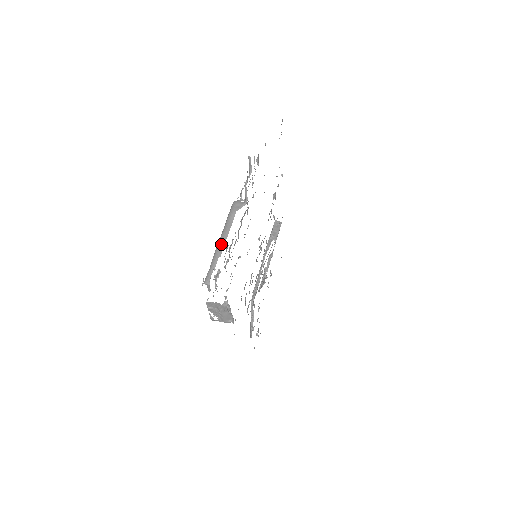
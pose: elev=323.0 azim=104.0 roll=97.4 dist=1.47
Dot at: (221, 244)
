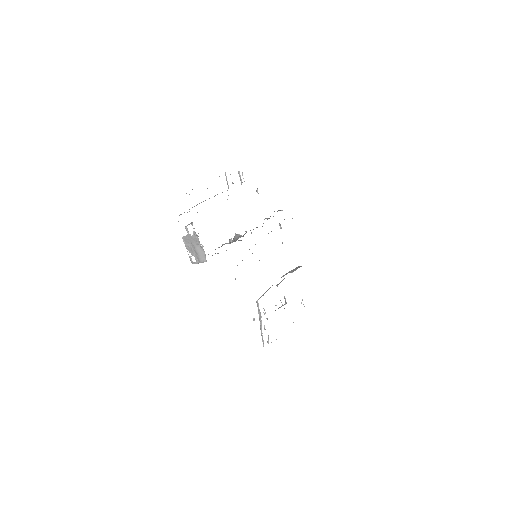
Dot at: (199, 203)
